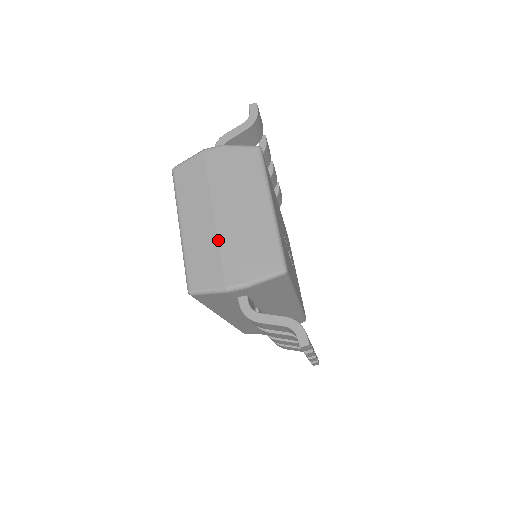
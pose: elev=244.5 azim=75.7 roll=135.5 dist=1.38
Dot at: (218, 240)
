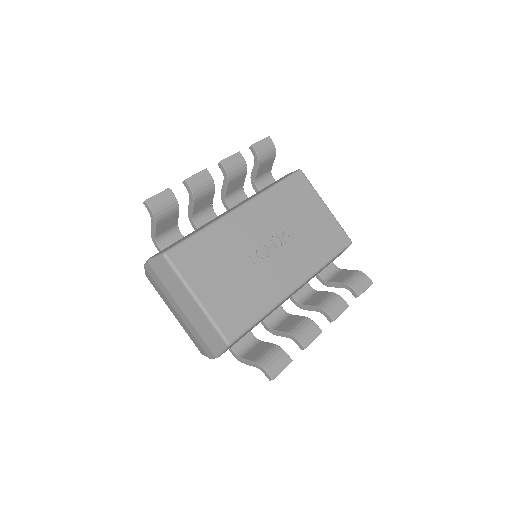
Dot at: (188, 329)
